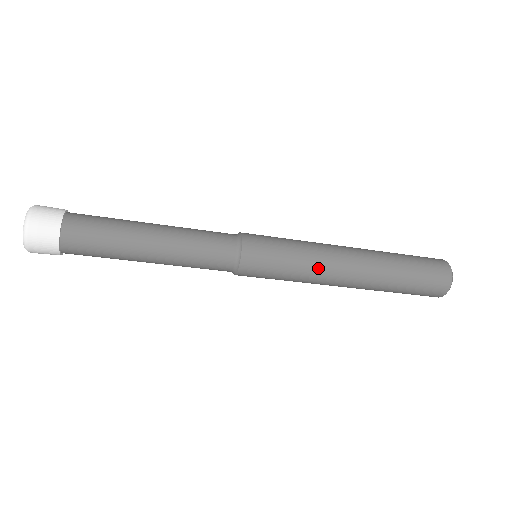
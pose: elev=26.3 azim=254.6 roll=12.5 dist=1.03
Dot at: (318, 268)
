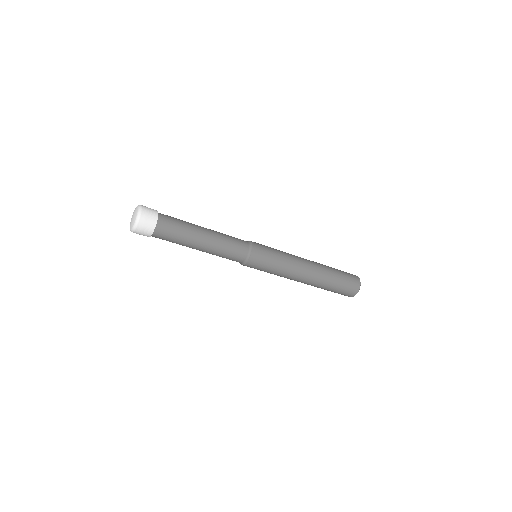
Dot at: (292, 257)
